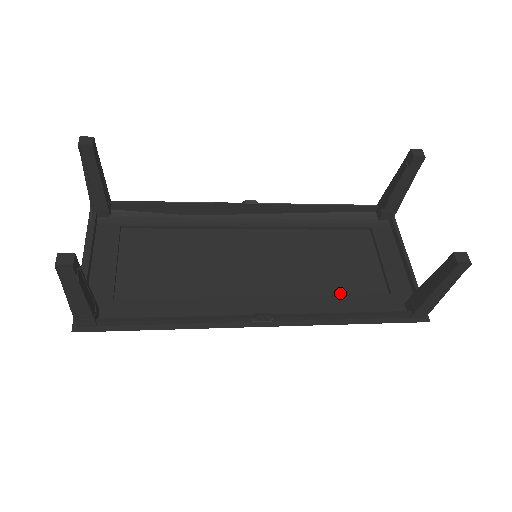
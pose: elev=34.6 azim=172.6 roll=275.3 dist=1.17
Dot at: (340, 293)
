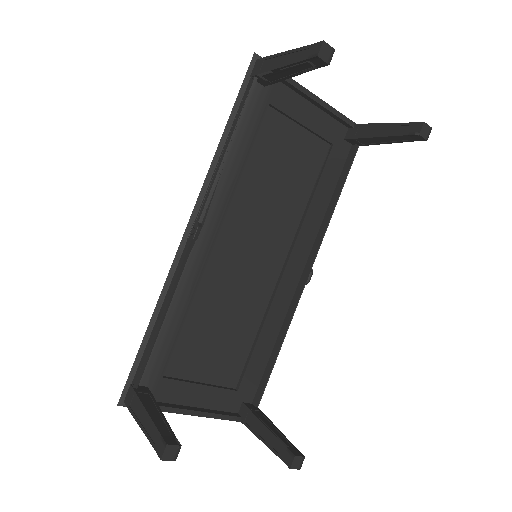
Dot at: (309, 190)
